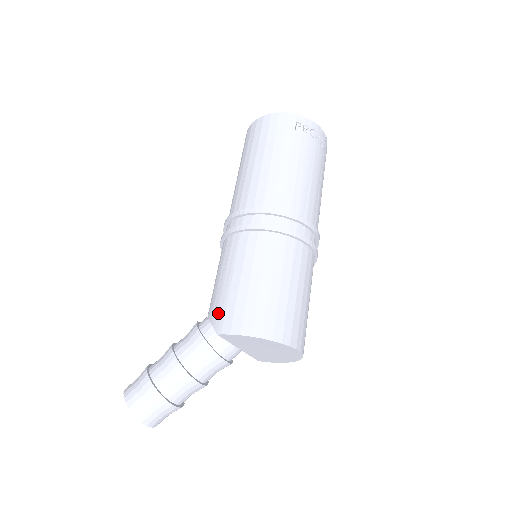
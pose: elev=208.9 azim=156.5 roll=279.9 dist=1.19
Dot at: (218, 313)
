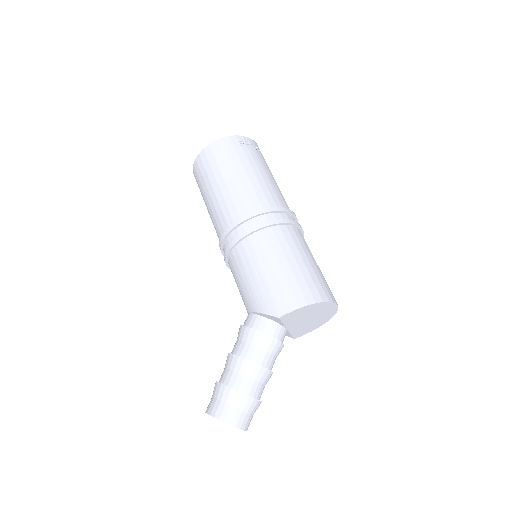
Dot at: (268, 303)
